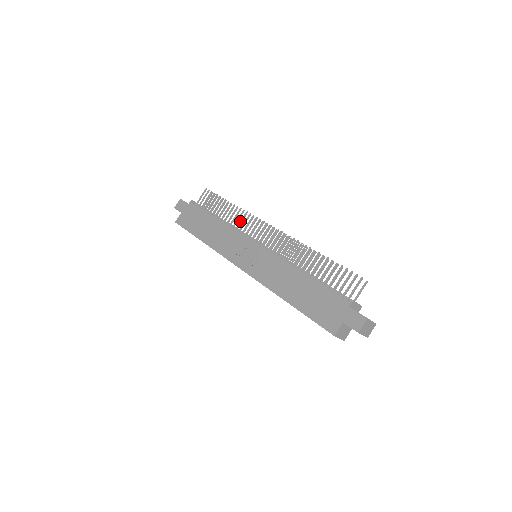
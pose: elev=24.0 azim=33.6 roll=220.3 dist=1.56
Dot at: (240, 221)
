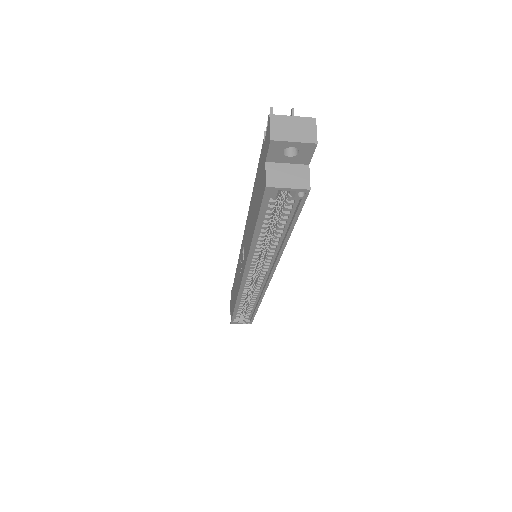
Dot at: occluded
